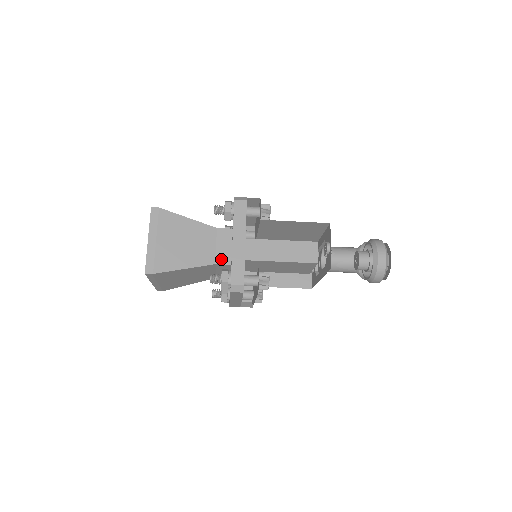
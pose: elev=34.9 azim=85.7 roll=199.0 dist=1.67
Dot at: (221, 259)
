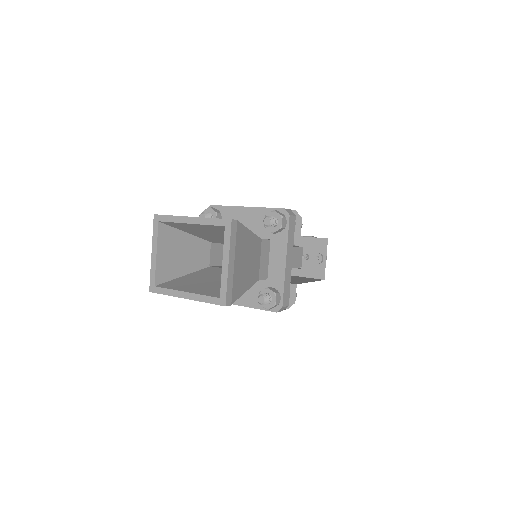
Dot at: (262, 274)
